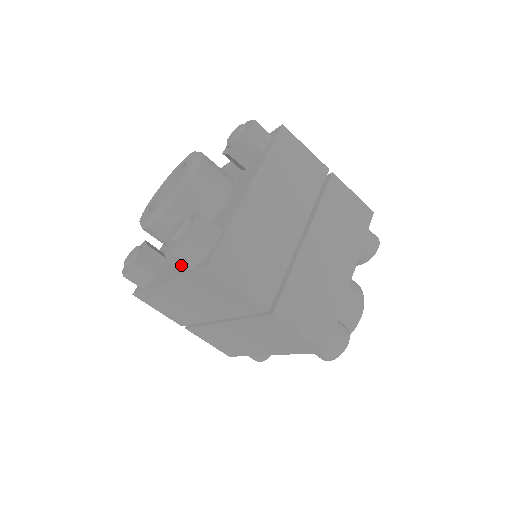
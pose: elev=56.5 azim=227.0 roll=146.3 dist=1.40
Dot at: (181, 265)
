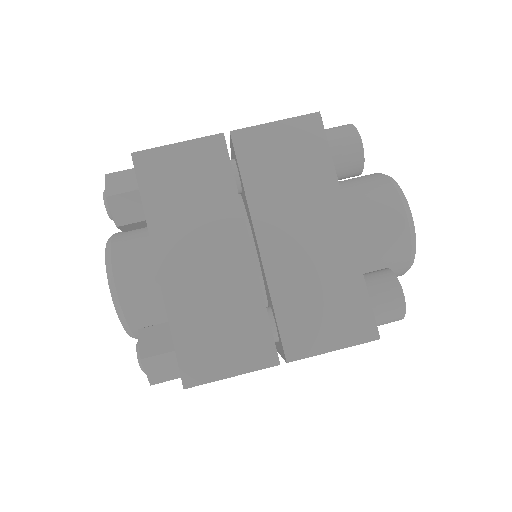
Dot at: occluded
